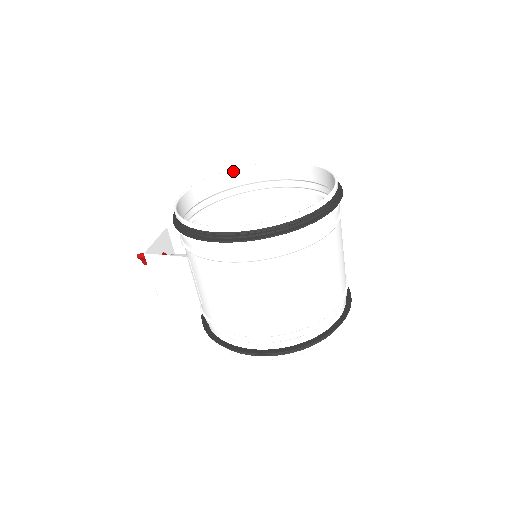
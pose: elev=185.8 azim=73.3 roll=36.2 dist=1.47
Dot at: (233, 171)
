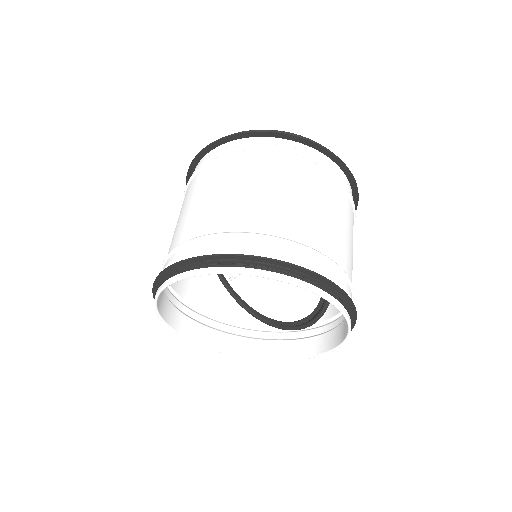
Dot at: occluded
